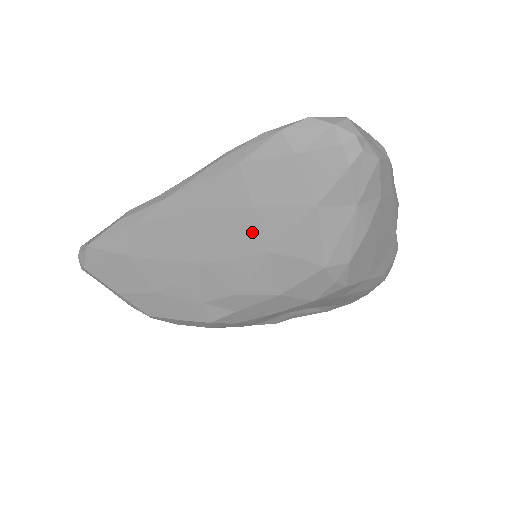
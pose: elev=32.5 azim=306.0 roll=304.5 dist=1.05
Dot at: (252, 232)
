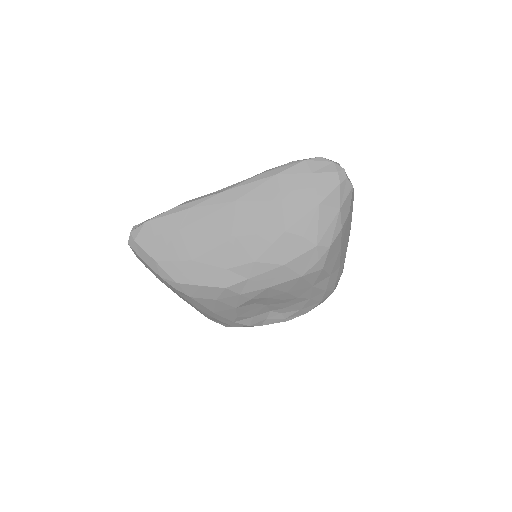
Dot at: (277, 217)
